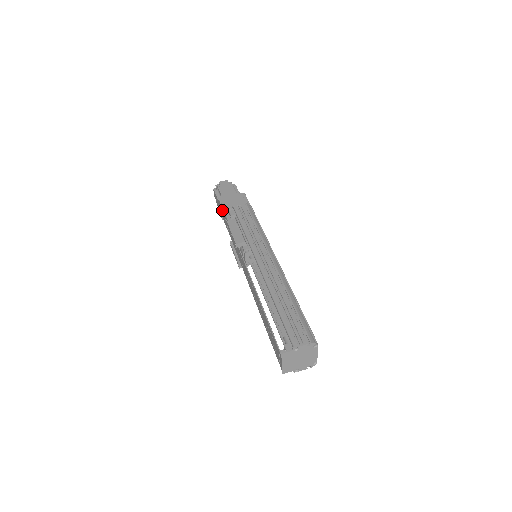
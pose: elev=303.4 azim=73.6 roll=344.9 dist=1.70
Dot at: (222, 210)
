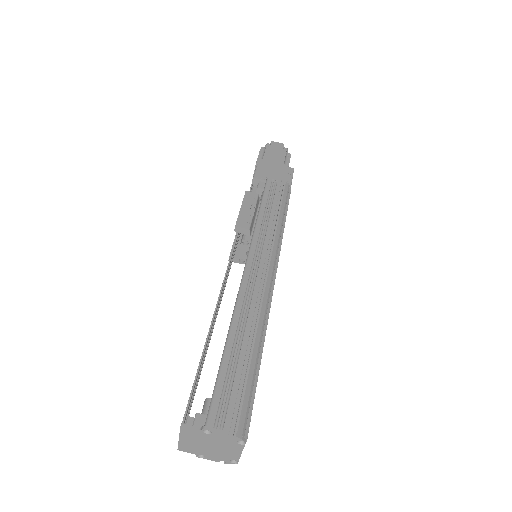
Dot at: occluded
